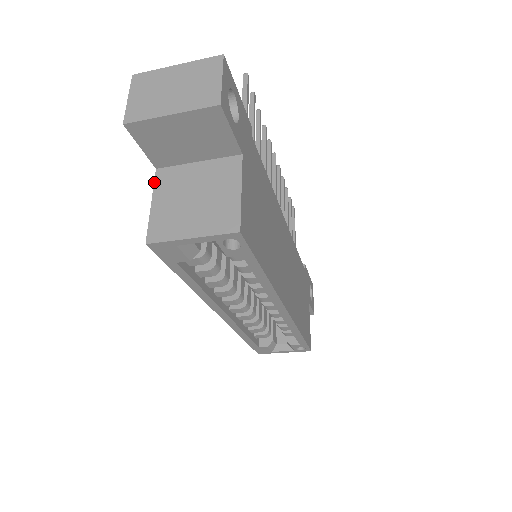
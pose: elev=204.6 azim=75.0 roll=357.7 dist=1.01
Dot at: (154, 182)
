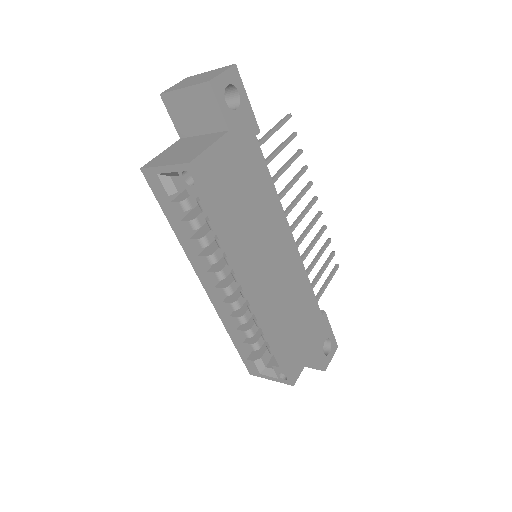
Dot at: (173, 144)
